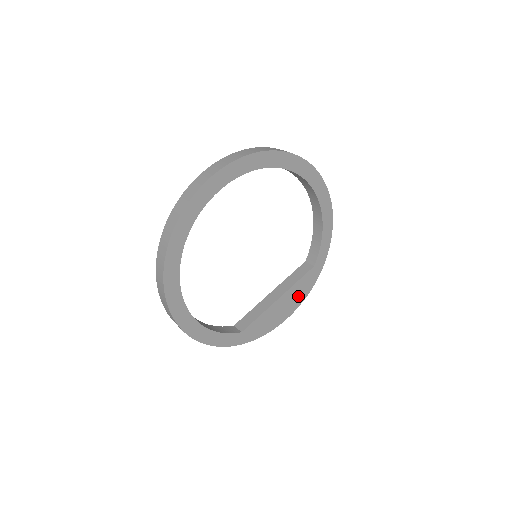
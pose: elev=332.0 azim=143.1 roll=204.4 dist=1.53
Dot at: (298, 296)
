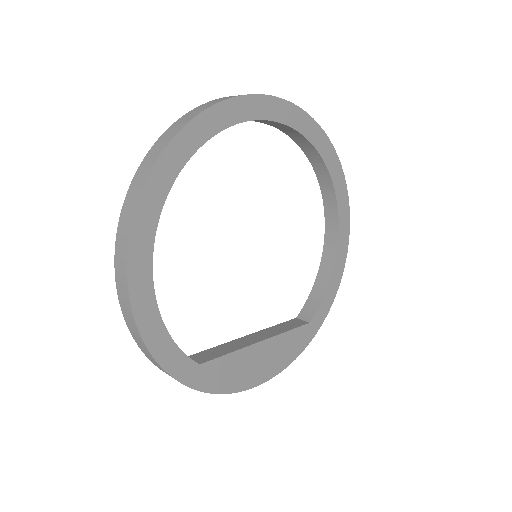
Dot at: (281, 357)
